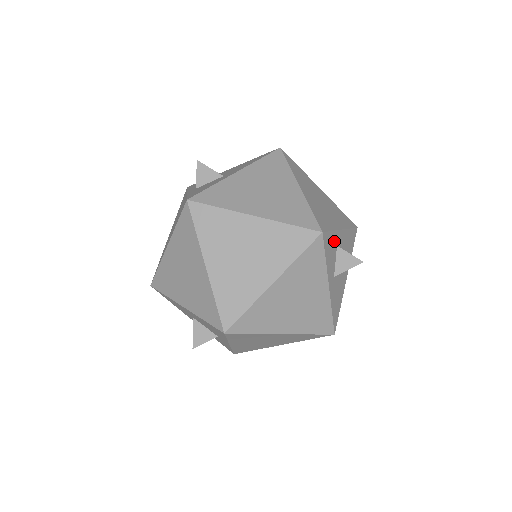
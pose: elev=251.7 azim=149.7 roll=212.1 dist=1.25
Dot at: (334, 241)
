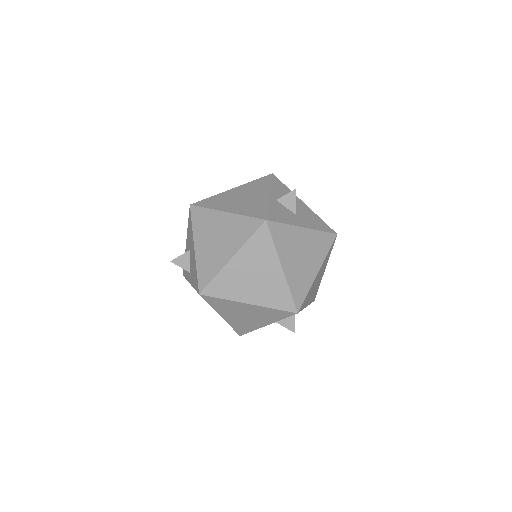
Dot at: occluded
